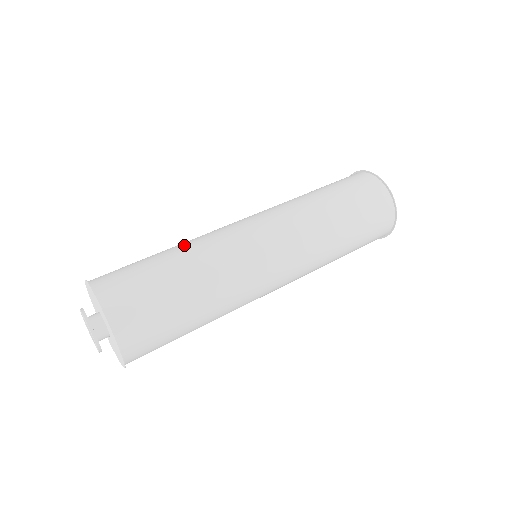
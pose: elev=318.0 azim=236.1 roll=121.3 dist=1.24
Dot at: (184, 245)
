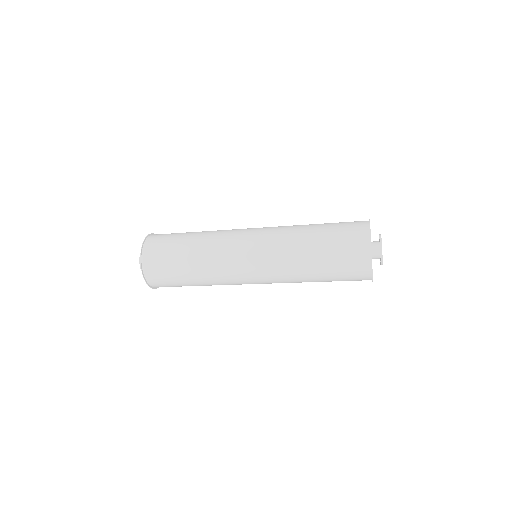
Dot at: occluded
